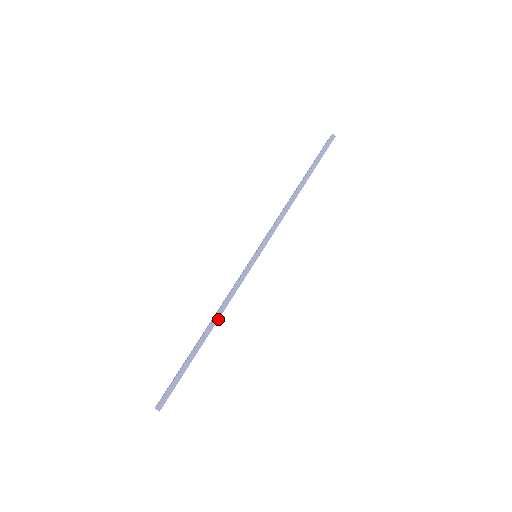
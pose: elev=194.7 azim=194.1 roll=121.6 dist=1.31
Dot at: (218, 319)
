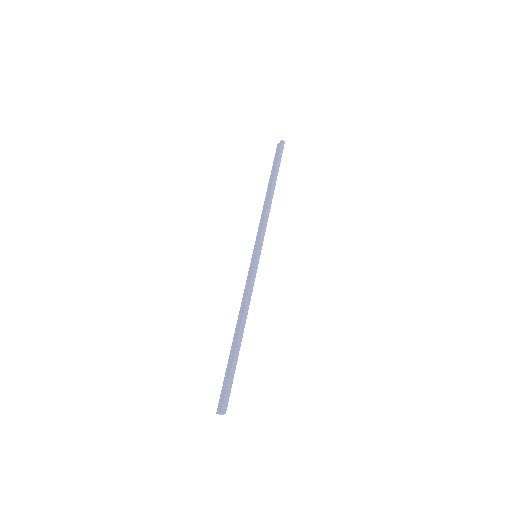
Dot at: (246, 318)
